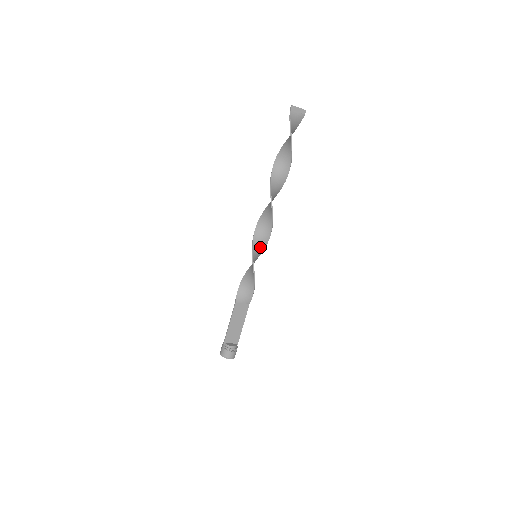
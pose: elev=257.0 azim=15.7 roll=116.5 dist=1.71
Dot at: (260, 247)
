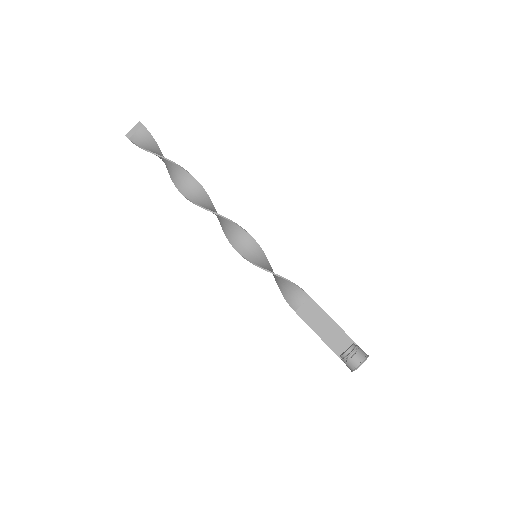
Dot at: (249, 246)
